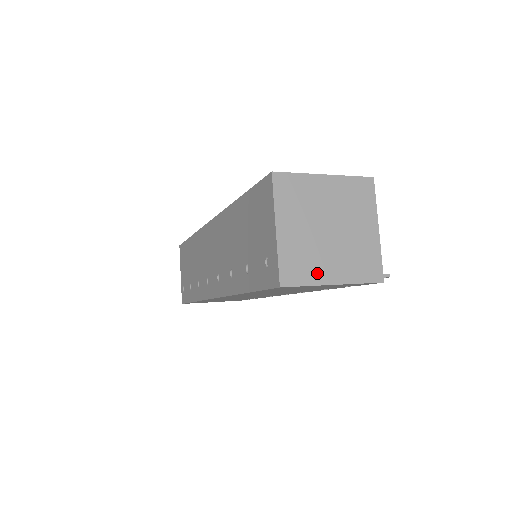
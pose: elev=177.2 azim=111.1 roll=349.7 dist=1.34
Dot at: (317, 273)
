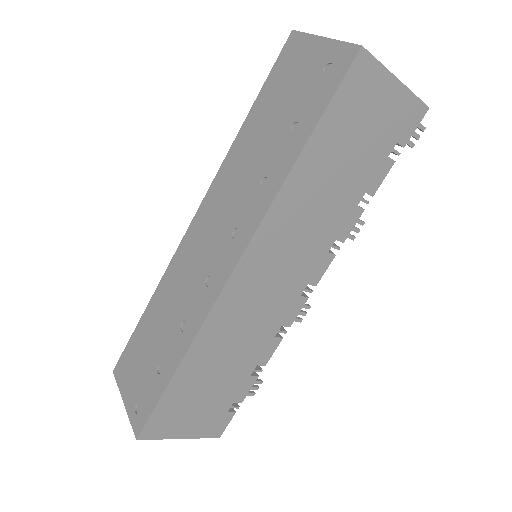
Dot at: occluded
